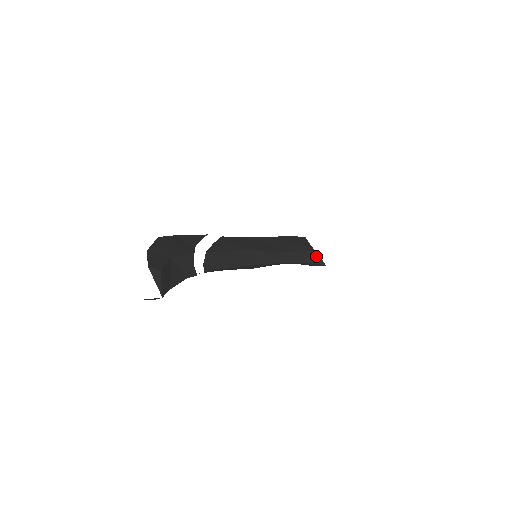
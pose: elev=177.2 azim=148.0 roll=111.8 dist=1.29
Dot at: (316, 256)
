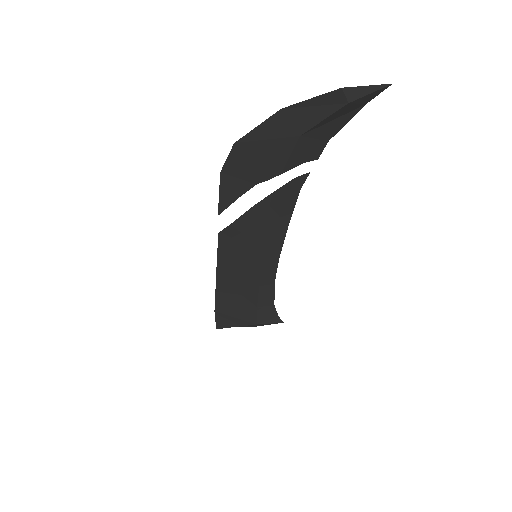
Dot at: occluded
